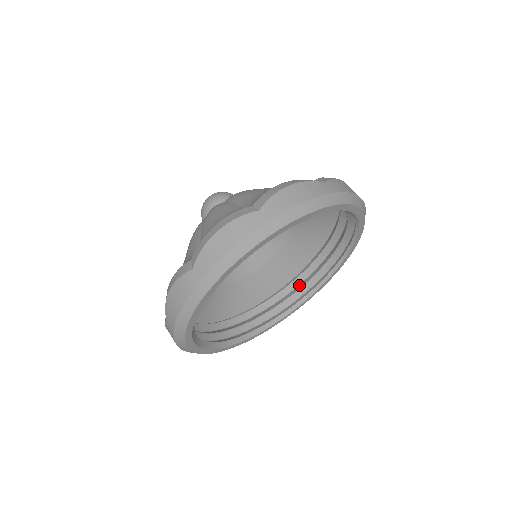
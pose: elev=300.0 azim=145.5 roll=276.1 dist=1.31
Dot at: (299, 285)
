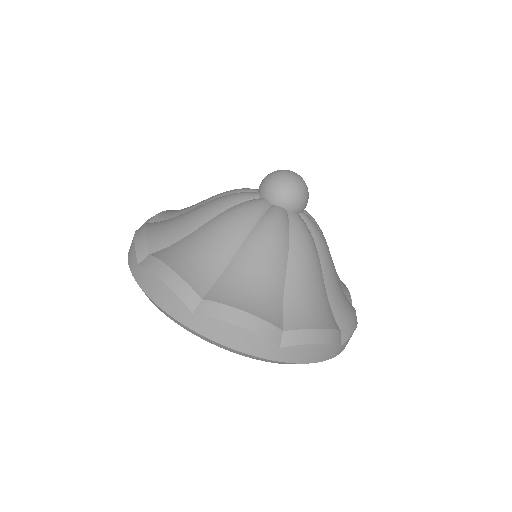
Dot at: occluded
